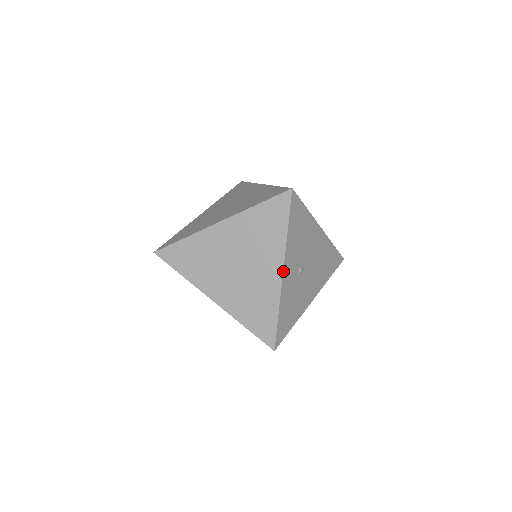
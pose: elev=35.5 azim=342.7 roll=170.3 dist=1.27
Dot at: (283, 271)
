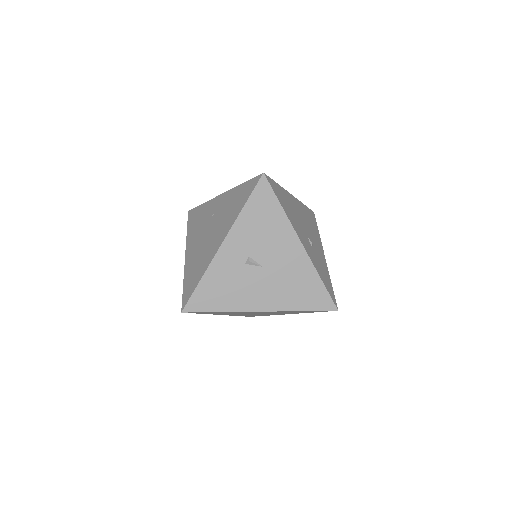
Dot at: (223, 243)
